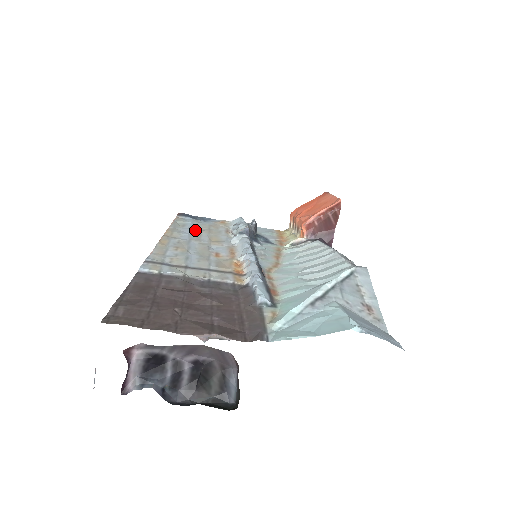
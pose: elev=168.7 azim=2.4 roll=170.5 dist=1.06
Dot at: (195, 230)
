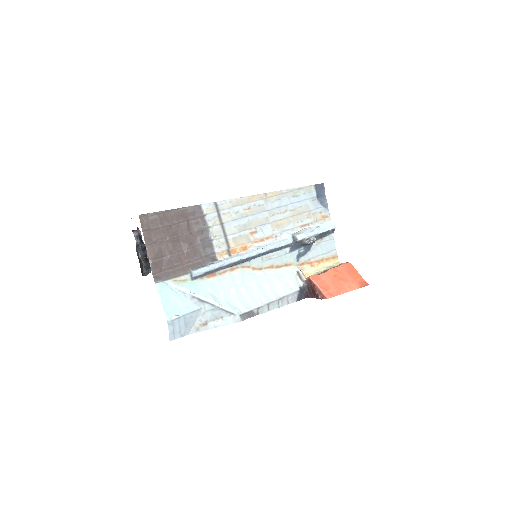
Dot at: (290, 206)
